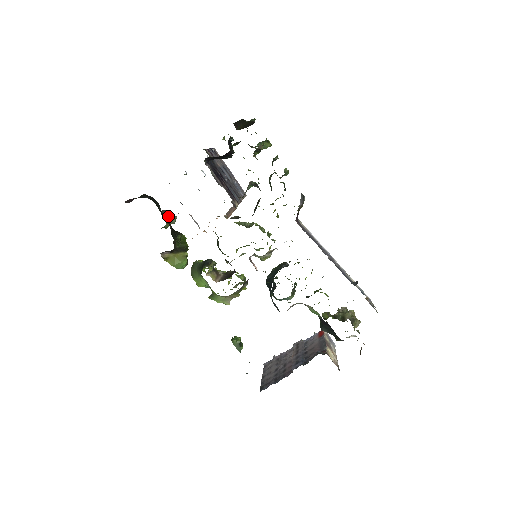
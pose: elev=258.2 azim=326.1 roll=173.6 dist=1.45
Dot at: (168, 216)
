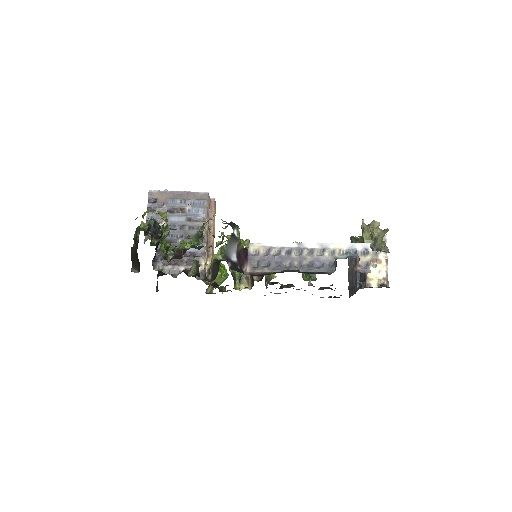
Dot at: occluded
